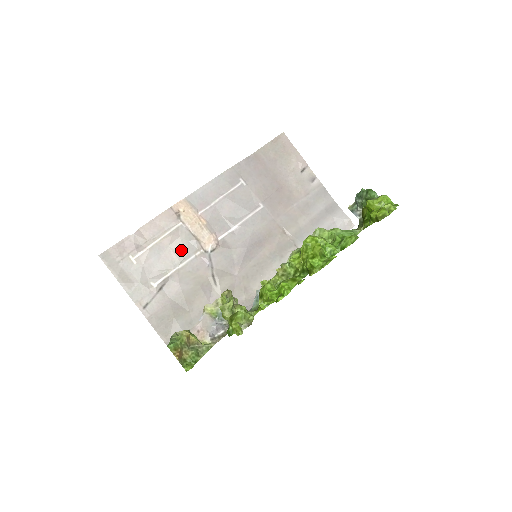
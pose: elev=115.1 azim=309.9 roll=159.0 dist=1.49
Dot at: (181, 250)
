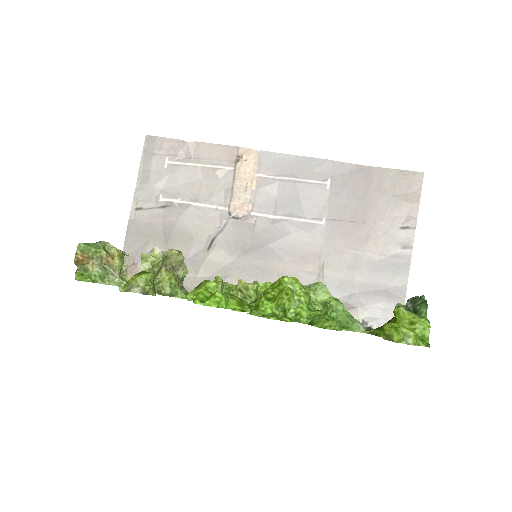
Dot at: (210, 191)
